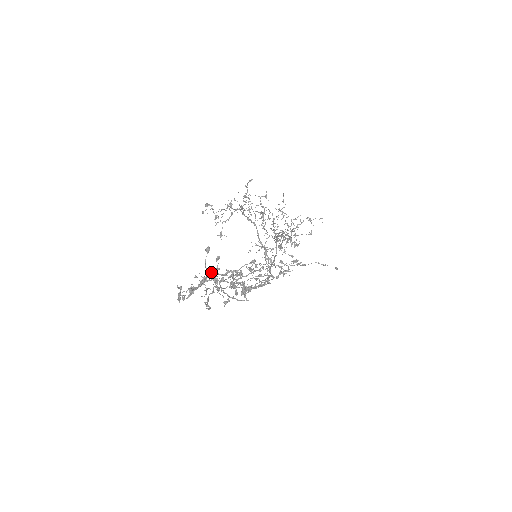
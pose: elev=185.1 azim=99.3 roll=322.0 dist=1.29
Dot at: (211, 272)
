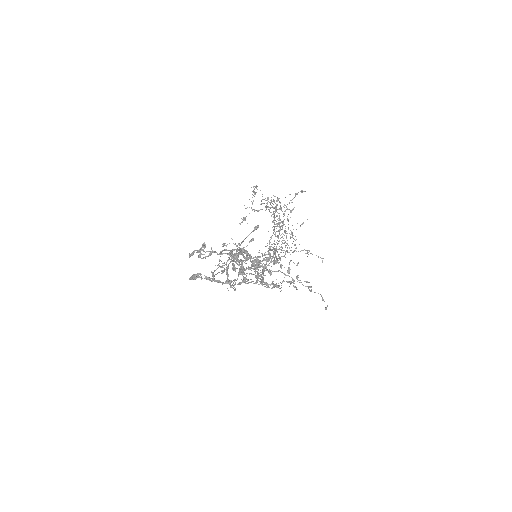
Dot at: (240, 248)
